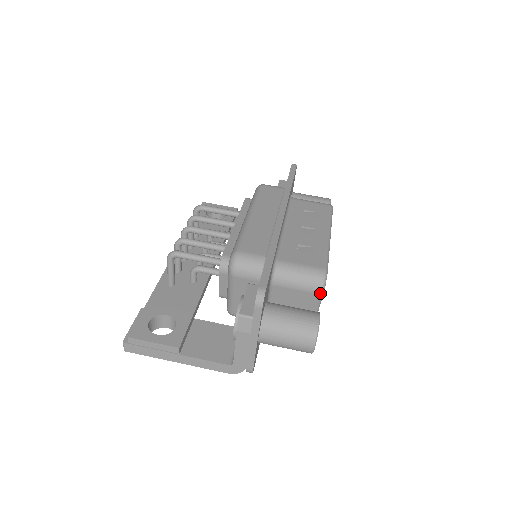
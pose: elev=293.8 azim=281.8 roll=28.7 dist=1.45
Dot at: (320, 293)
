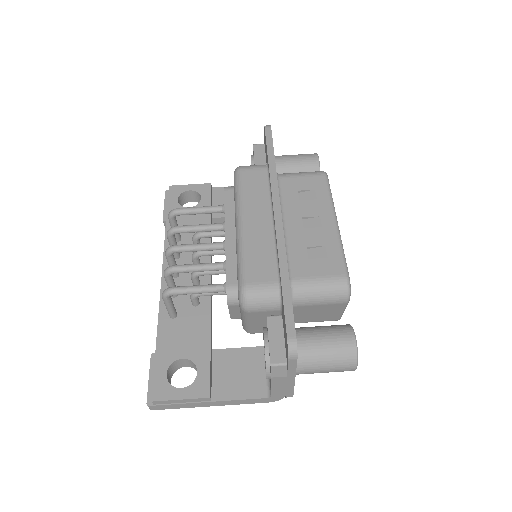
Dot at: (346, 302)
